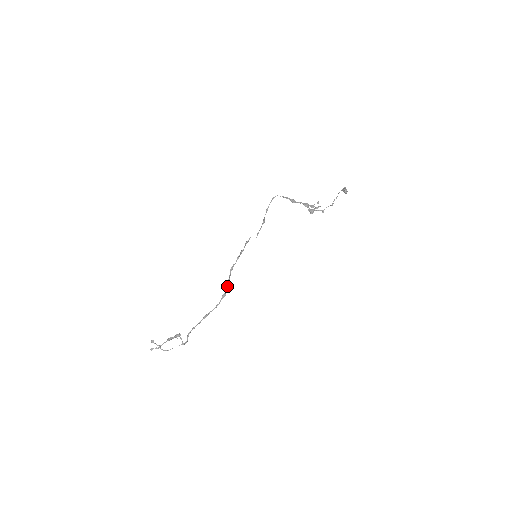
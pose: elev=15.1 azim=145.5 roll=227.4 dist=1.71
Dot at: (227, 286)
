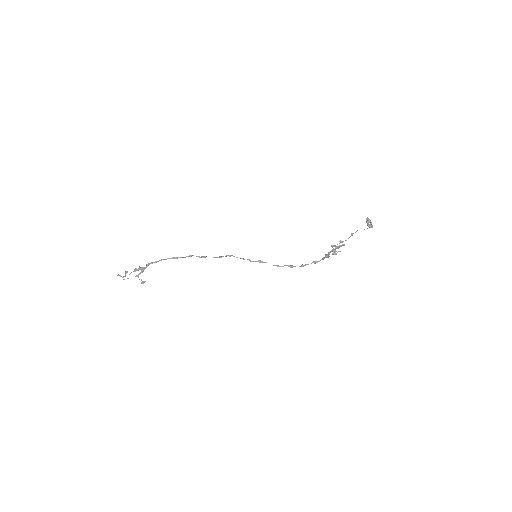
Dot at: occluded
